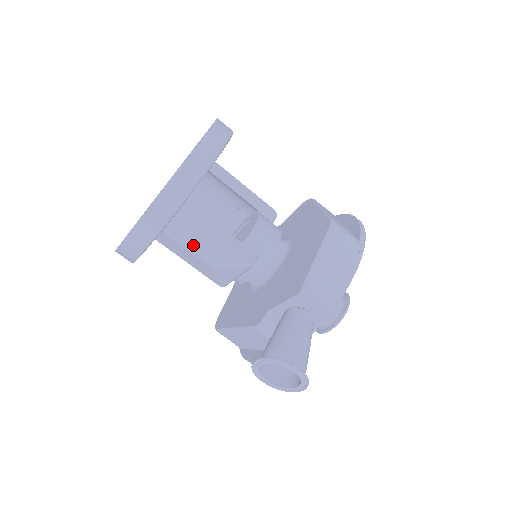
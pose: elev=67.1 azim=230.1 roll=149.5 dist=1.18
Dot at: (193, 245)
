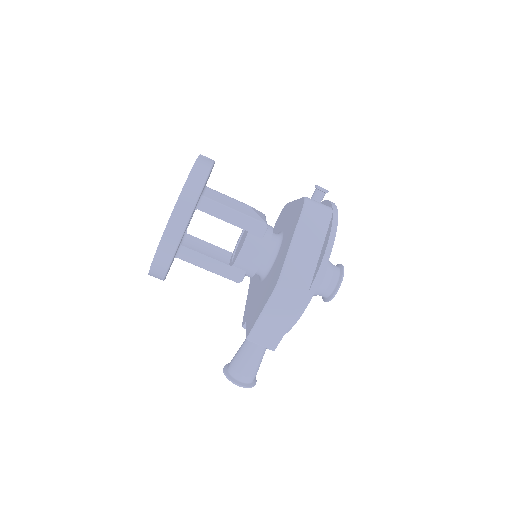
Dot at: occluded
